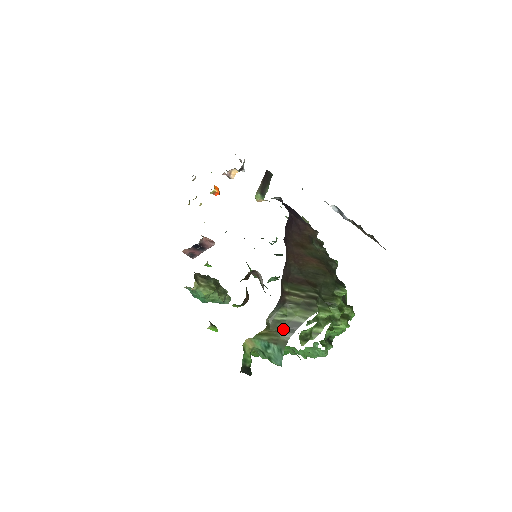
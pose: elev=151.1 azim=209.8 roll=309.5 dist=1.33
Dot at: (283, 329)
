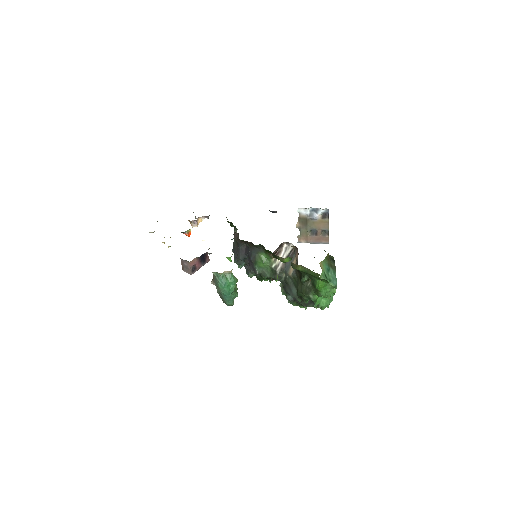
Dot at: (330, 259)
